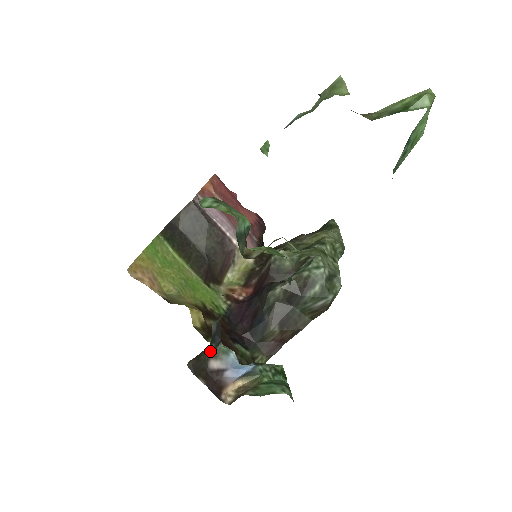
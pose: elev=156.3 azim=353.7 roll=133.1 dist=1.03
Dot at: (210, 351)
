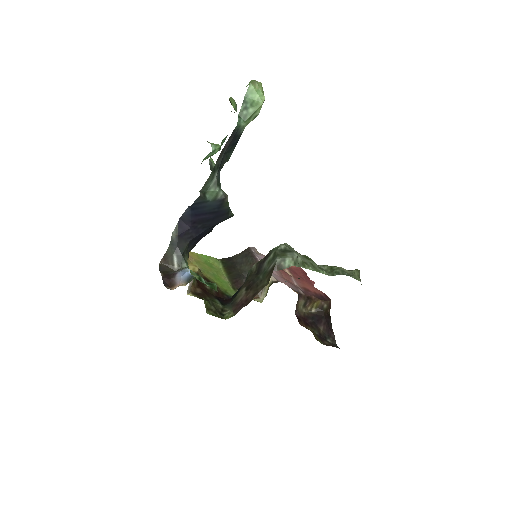
Dot at: (176, 264)
